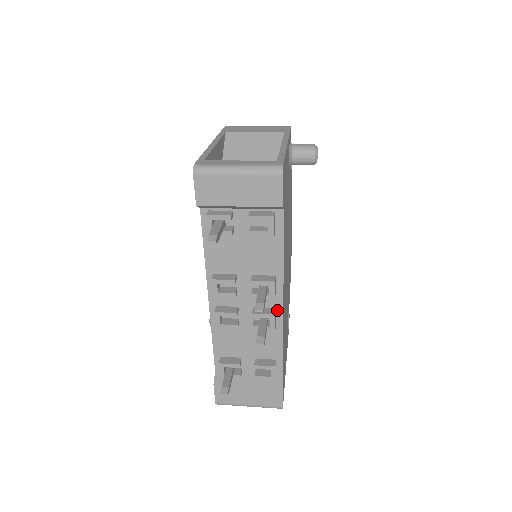
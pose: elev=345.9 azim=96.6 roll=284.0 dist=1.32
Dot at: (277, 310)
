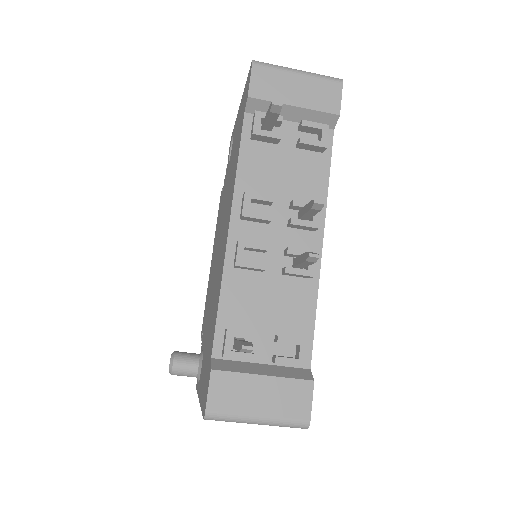
Dot at: occluded
